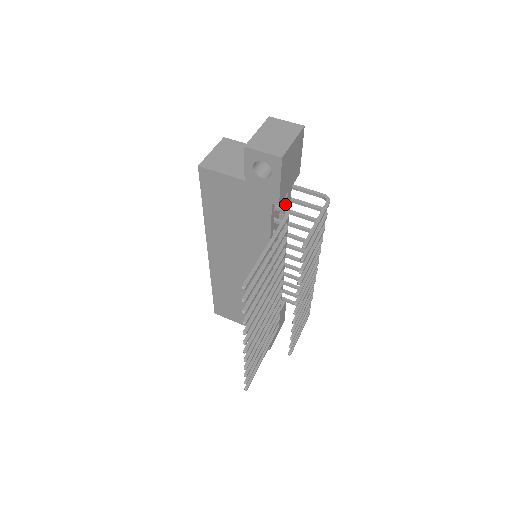
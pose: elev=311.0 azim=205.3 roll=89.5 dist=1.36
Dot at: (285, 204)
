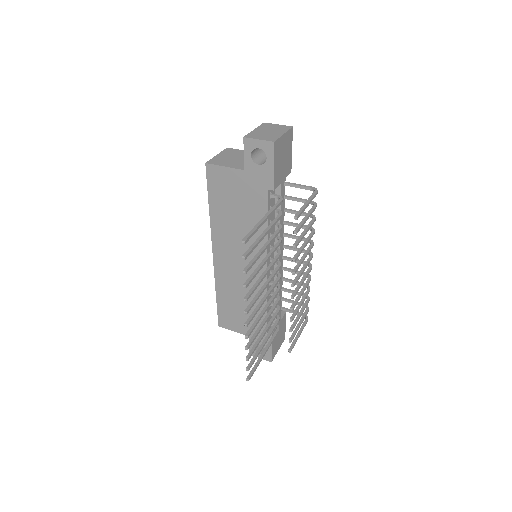
Dot at: occluded
